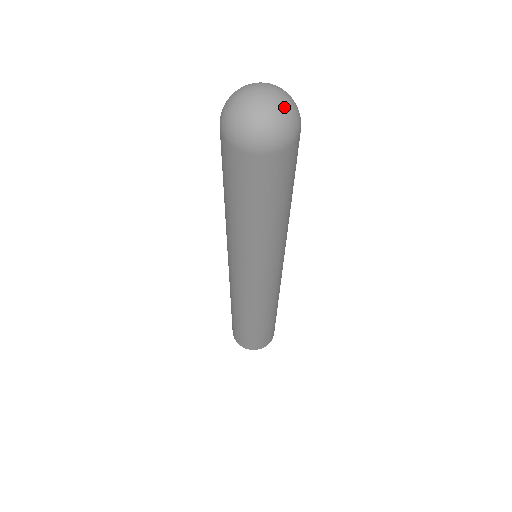
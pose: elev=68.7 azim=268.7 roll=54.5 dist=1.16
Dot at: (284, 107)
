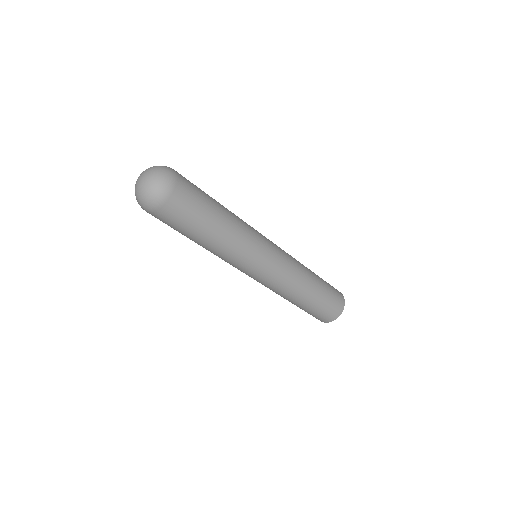
Dot at: (152, 180)
